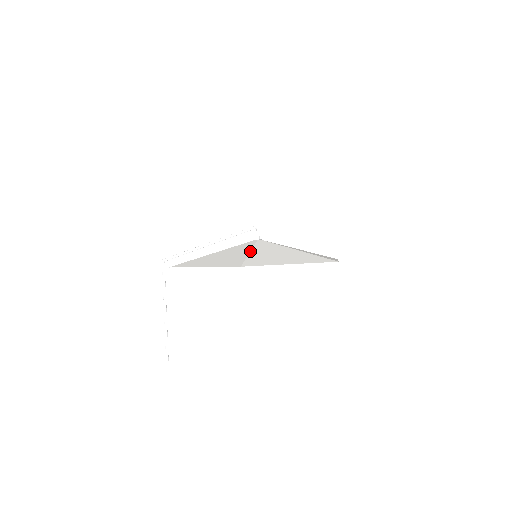
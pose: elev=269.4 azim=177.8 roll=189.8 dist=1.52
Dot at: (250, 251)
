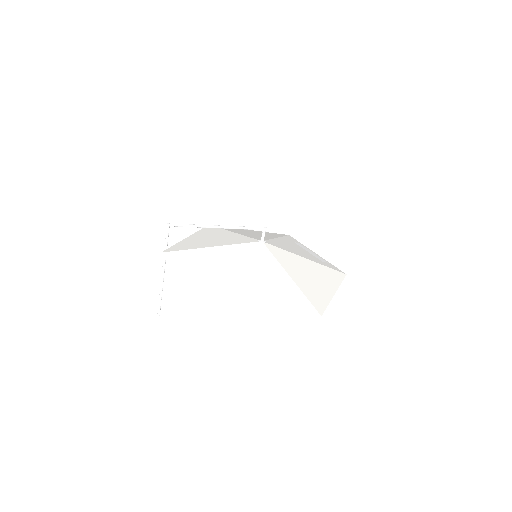
Dot at: (238, 270)
